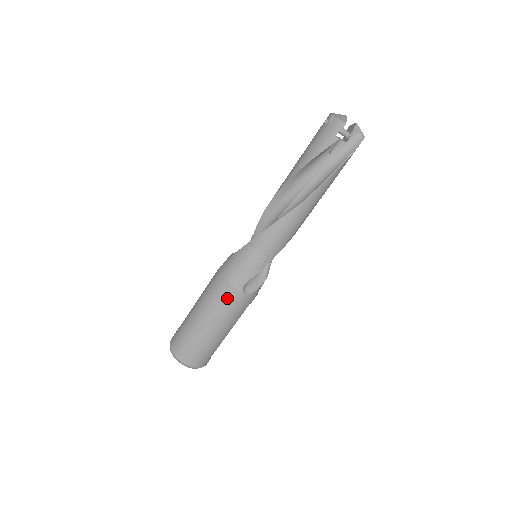
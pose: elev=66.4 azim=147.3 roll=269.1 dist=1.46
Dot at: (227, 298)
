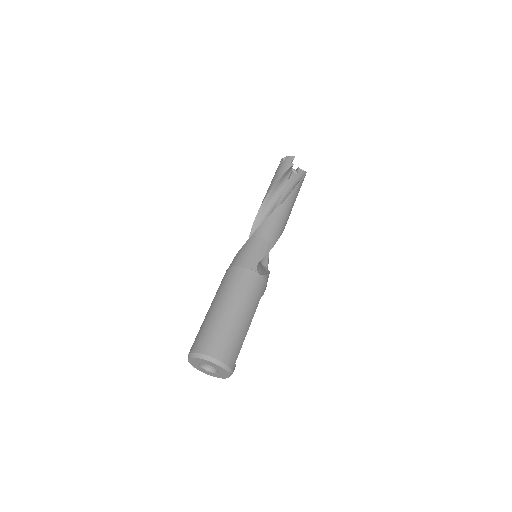
Dot at: (245, 278)
